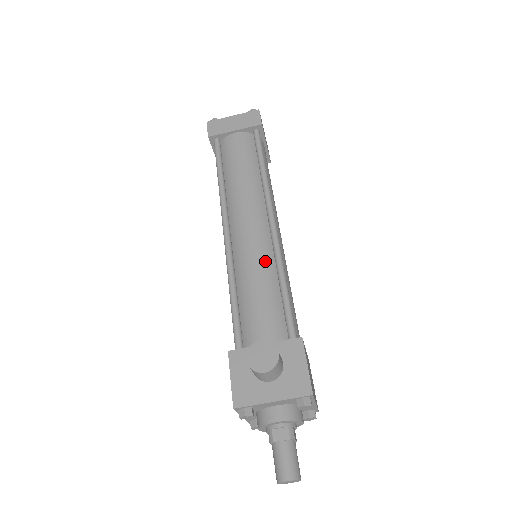
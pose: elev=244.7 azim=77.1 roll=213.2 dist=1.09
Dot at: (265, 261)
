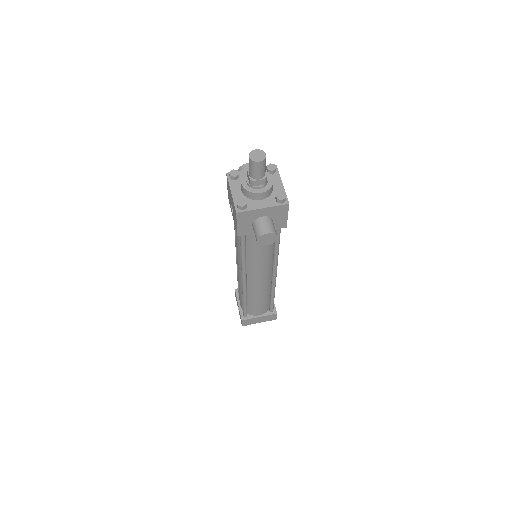
Dot at: occluded
